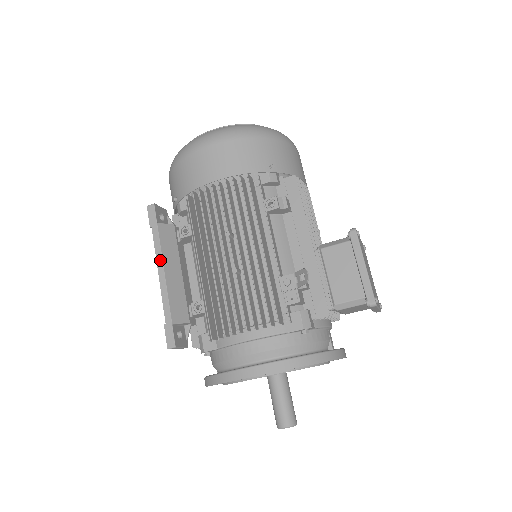
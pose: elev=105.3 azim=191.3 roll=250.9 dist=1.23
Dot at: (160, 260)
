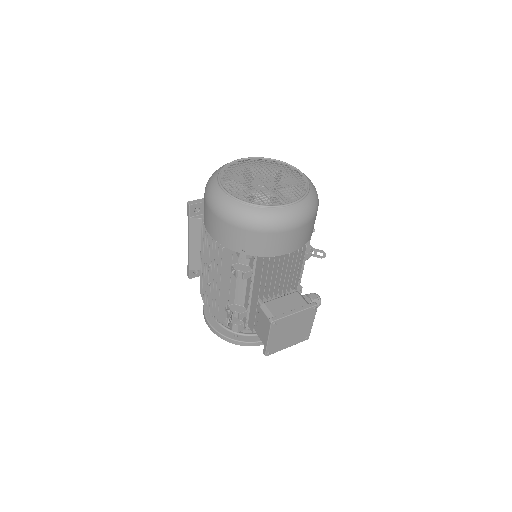
Dot at: (188, 237)
